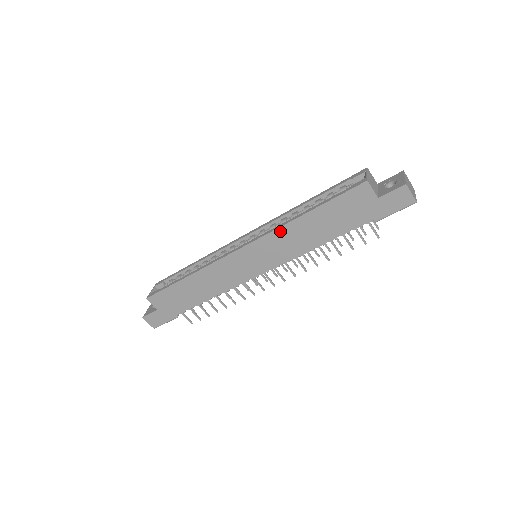
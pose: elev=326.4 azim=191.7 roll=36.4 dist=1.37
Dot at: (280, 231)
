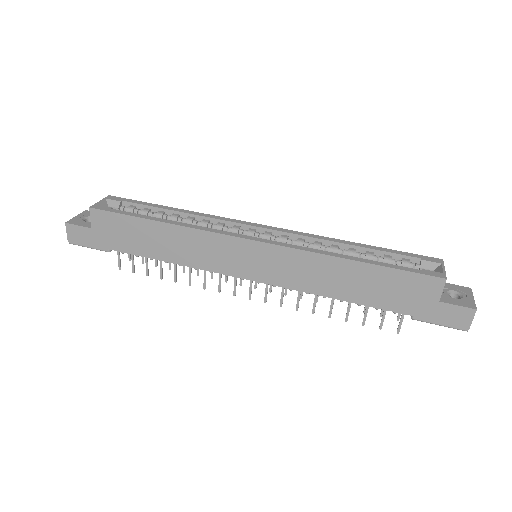
Dot at: (312, 256)
